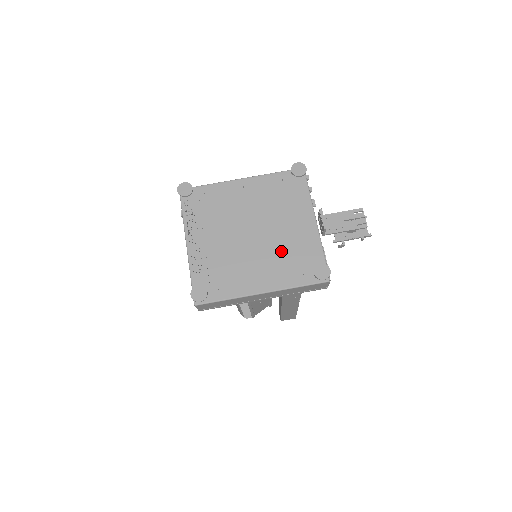
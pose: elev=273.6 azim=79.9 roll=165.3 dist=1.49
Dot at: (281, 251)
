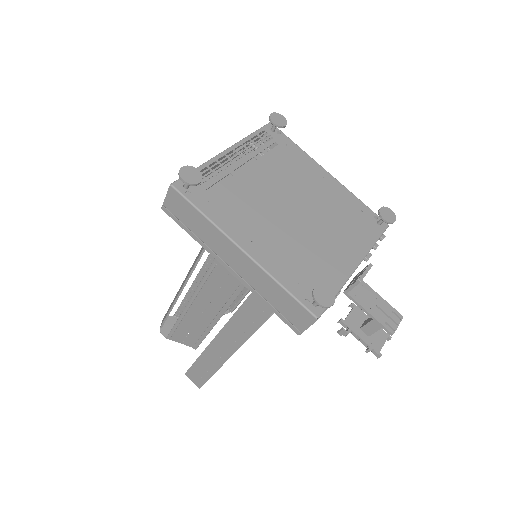
Dot at: (301, 246)
